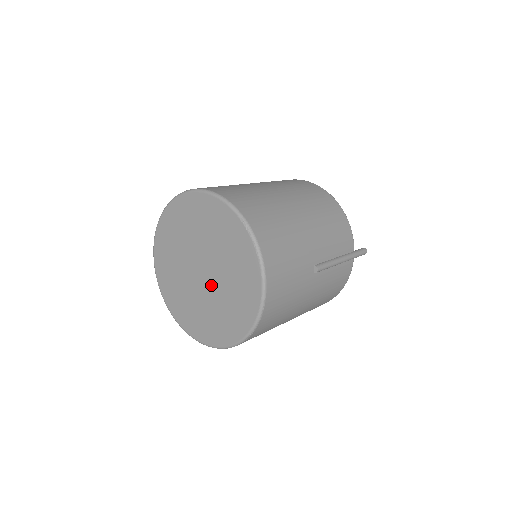
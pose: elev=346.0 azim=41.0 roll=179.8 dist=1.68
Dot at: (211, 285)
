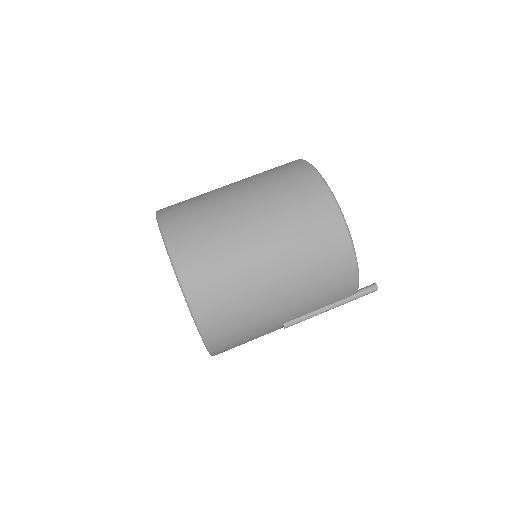
Dot at: occluded
